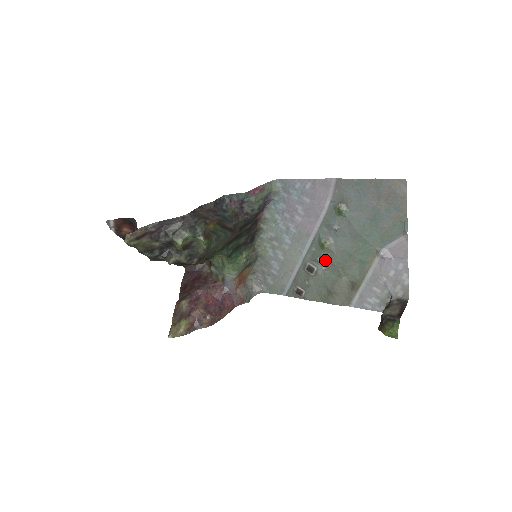
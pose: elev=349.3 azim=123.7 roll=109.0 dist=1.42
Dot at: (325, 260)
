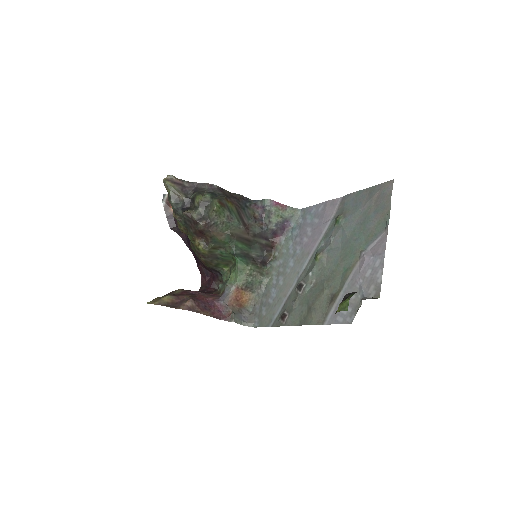
Dot at: (315, 274)
